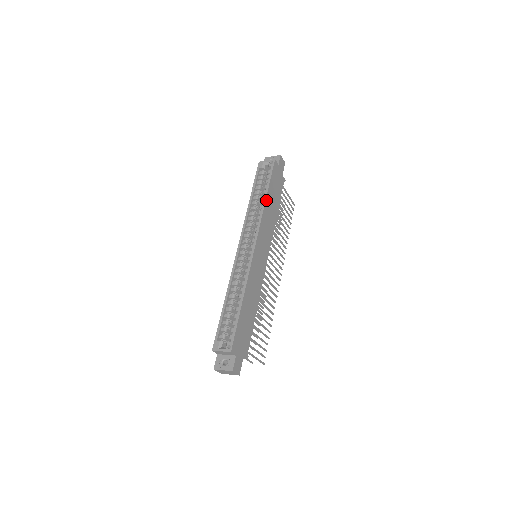
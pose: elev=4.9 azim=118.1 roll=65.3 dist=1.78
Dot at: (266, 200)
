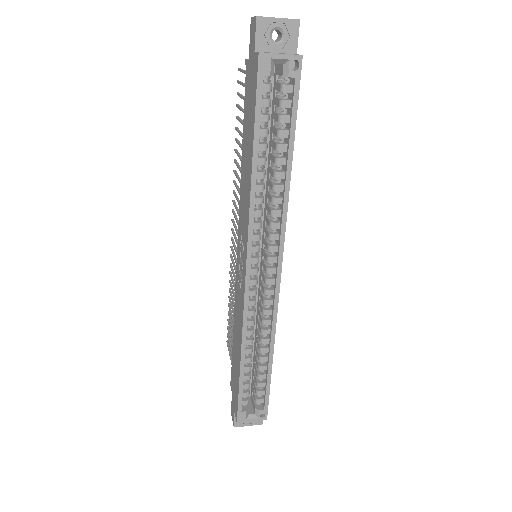
Dot at: (290, 174)
